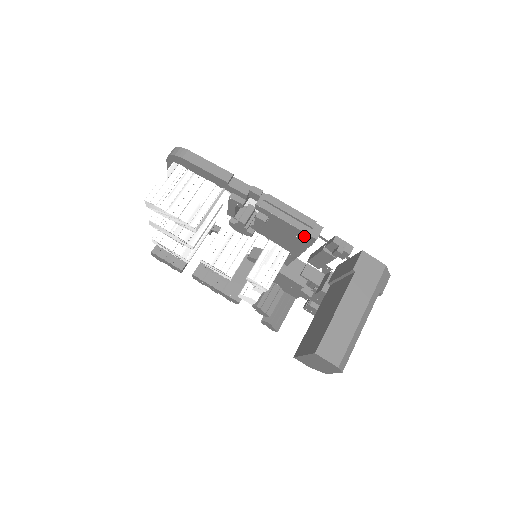
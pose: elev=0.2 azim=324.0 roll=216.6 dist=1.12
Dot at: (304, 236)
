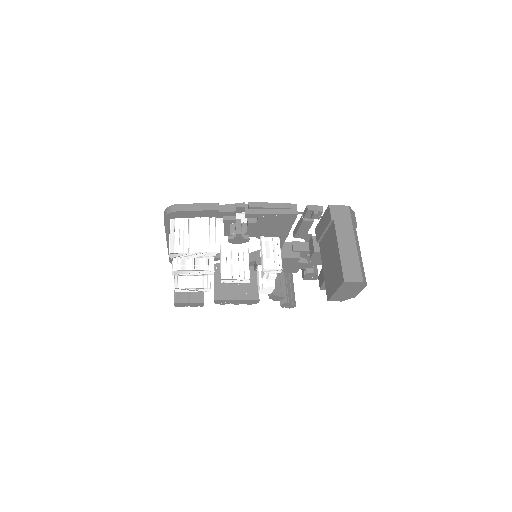
Dot at: (288, 217)
